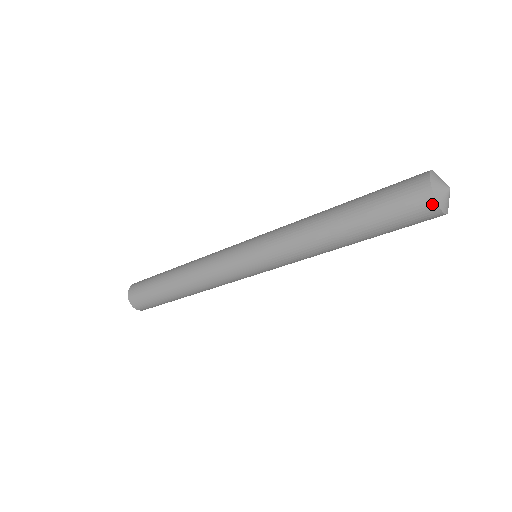
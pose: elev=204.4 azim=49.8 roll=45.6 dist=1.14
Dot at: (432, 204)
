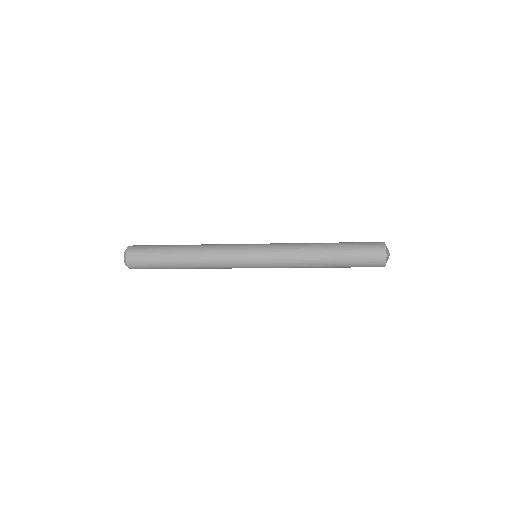
Dot at: occluded
